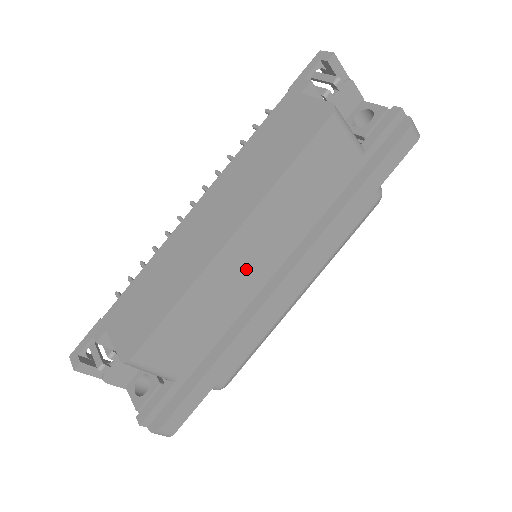
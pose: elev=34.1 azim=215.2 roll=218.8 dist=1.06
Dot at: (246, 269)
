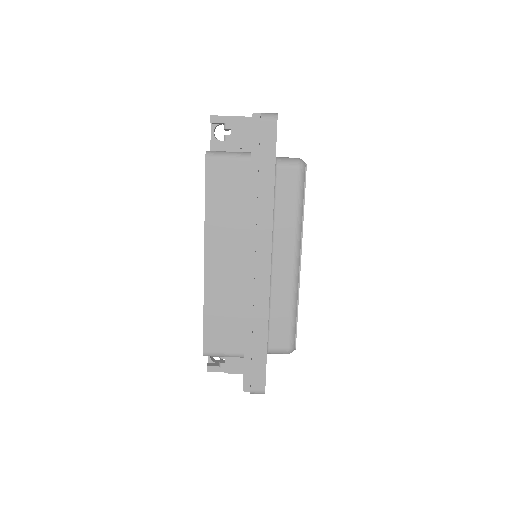
Dot at: (231, 271)
